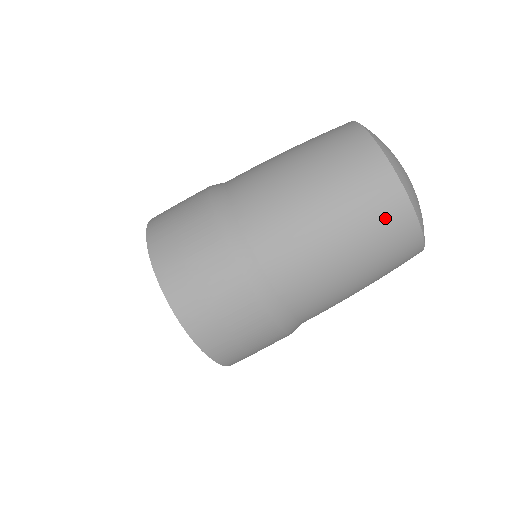
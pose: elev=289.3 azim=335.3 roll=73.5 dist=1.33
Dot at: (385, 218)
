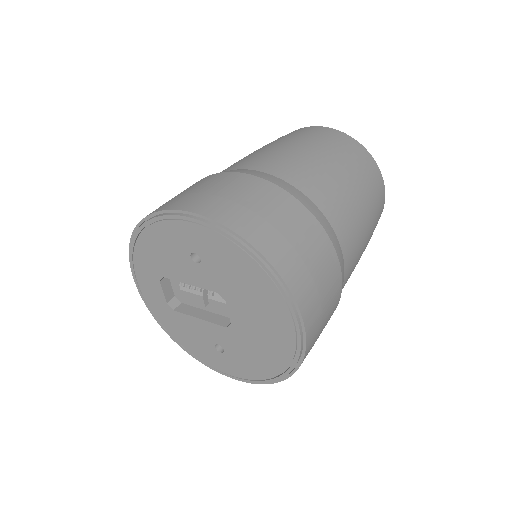
Dot at: (349, 148)
